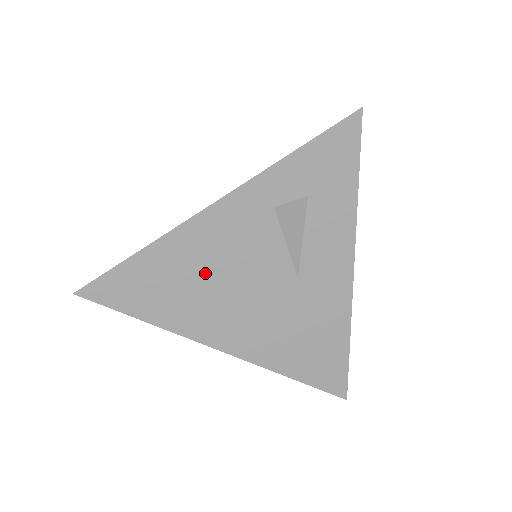
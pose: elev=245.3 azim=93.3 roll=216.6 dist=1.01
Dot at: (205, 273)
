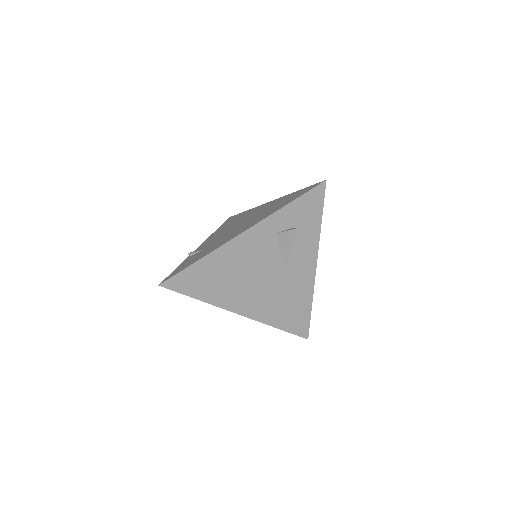
Dot at: (235, 271)
